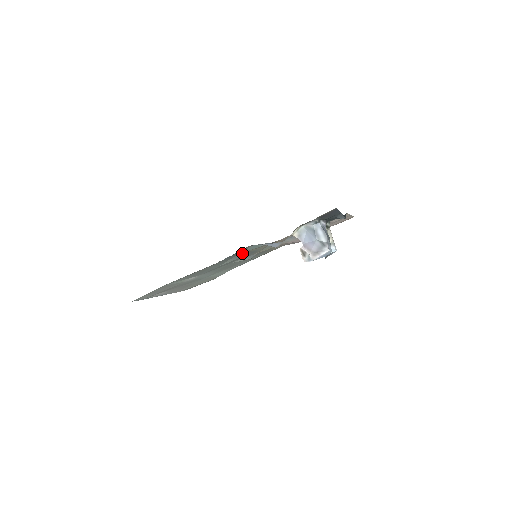
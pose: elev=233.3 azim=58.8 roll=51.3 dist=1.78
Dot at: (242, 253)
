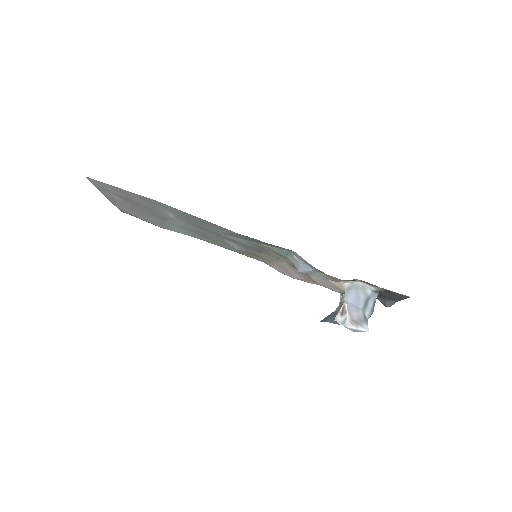
Dot at: (259, 244)
